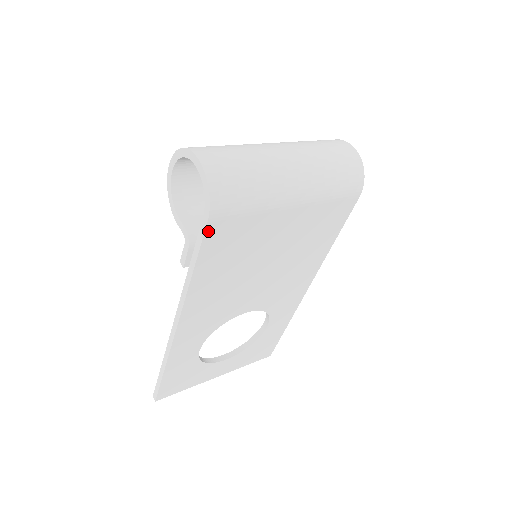
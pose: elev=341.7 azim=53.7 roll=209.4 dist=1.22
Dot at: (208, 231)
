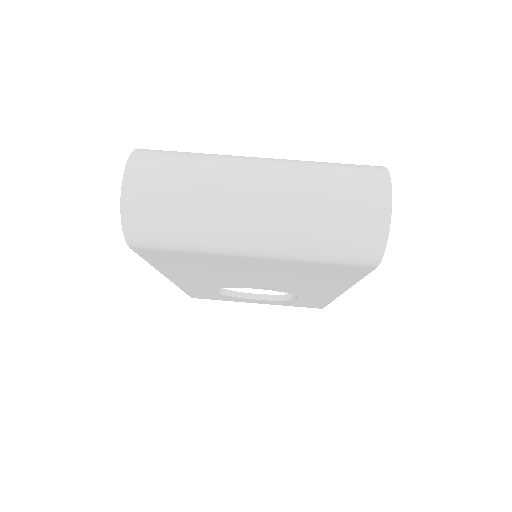
Dot at: (139, 251)
